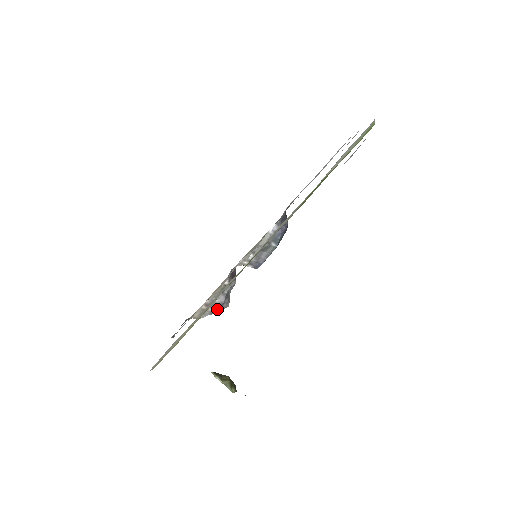
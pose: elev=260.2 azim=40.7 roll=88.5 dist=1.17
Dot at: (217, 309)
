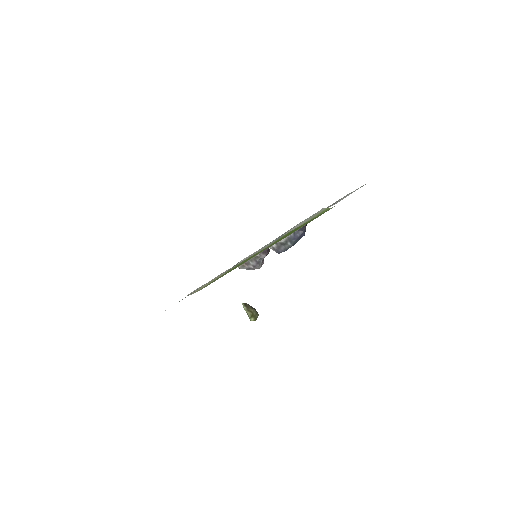
Dot at: (251, 268)
